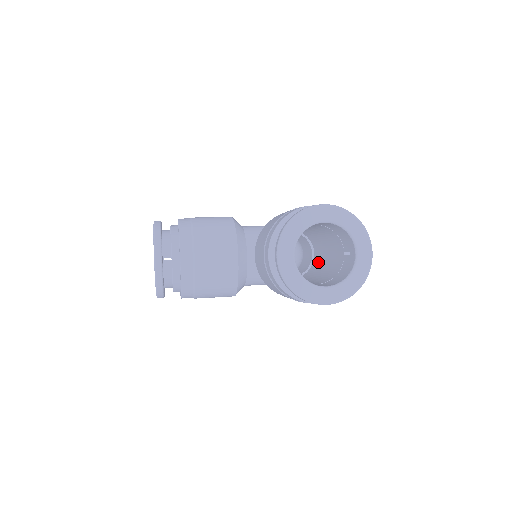
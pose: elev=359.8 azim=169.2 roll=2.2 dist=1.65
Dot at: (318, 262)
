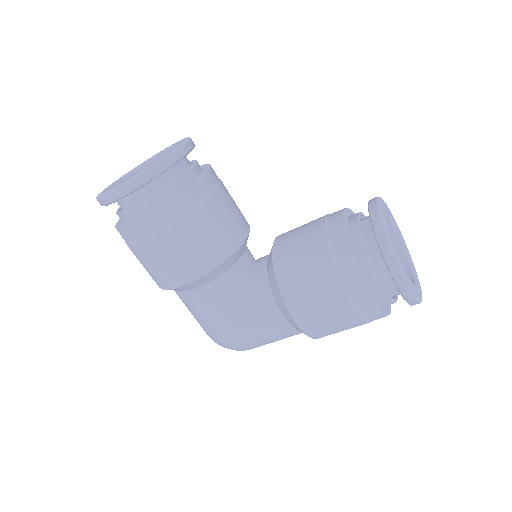
Dot at: occluded
